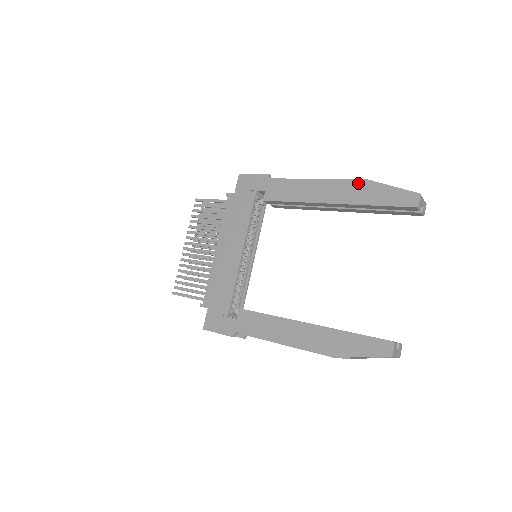
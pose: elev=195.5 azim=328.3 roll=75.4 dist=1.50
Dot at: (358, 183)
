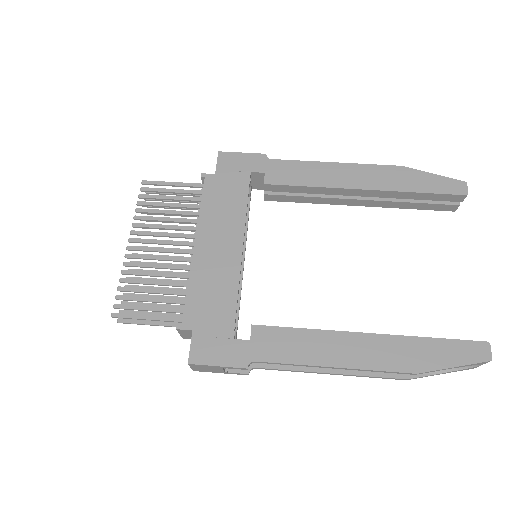
Dot at: (392, 169)
